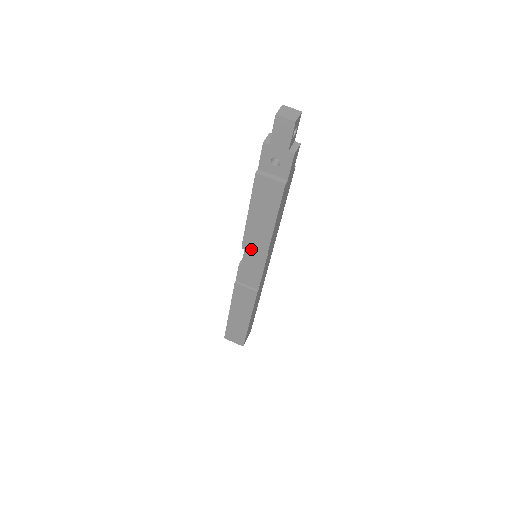
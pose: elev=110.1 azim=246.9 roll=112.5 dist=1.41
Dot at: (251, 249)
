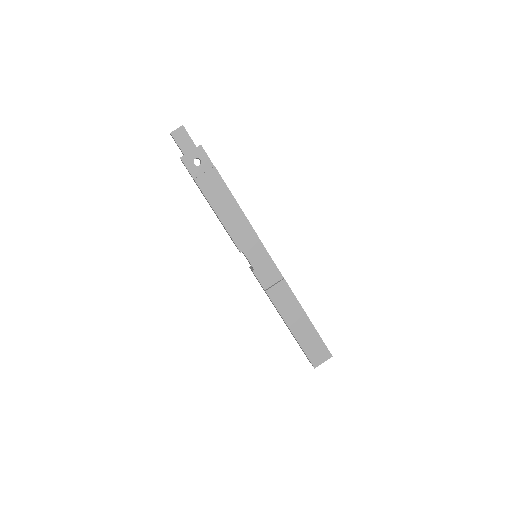
Dot at: (246, 246)
